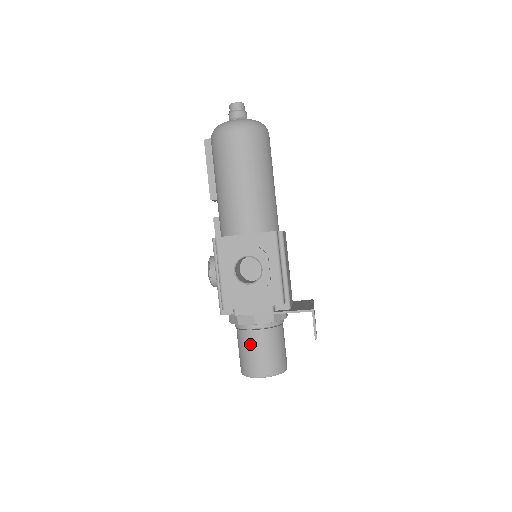
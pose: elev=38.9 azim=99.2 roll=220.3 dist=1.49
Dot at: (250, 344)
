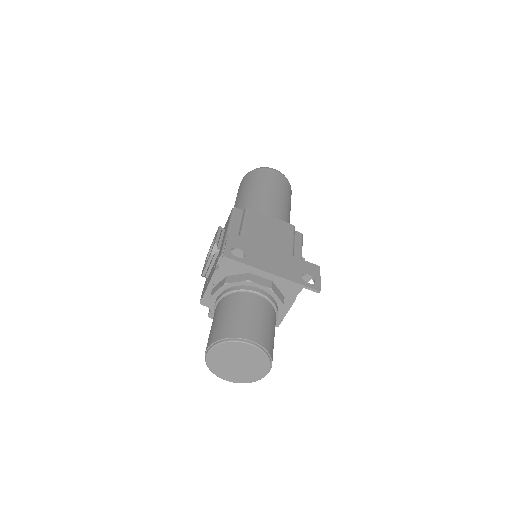
Dot at: occluded
